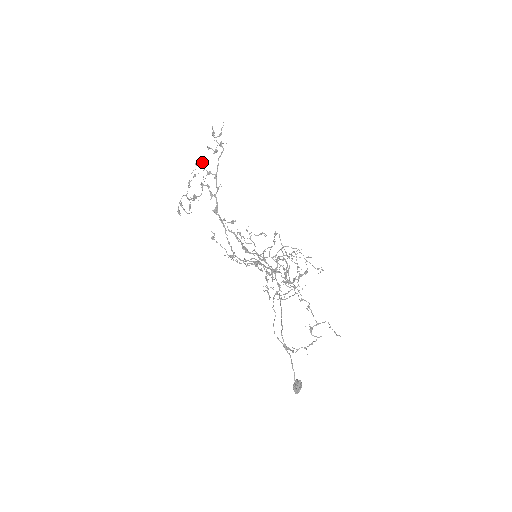
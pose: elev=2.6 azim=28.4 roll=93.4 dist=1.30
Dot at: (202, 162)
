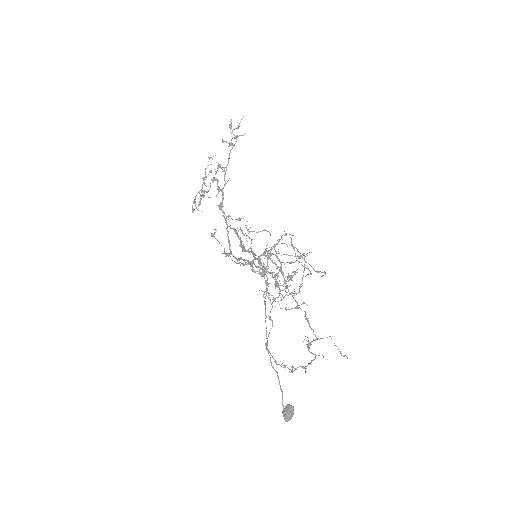
Dot at: occluded
